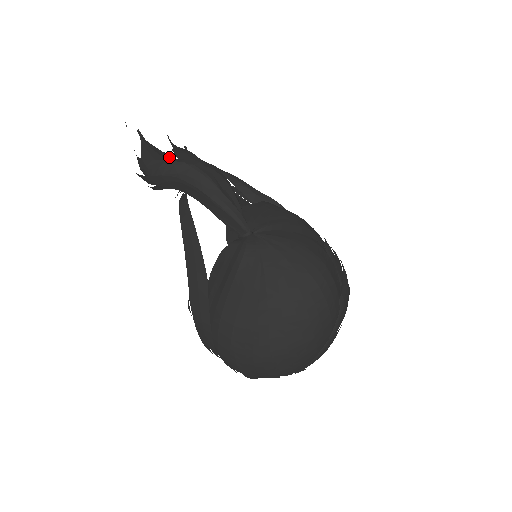
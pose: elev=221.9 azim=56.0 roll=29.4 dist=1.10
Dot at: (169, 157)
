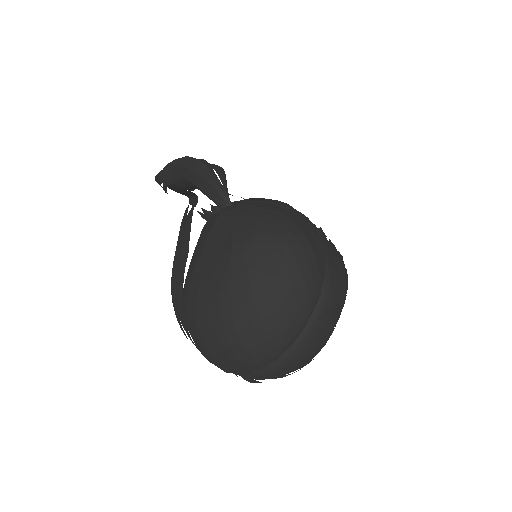
Dot at: occluded
